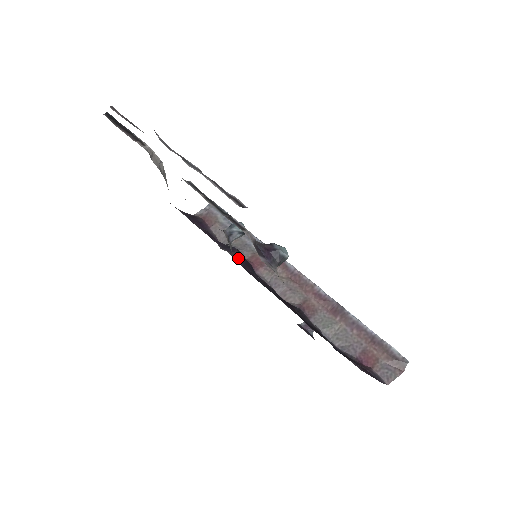
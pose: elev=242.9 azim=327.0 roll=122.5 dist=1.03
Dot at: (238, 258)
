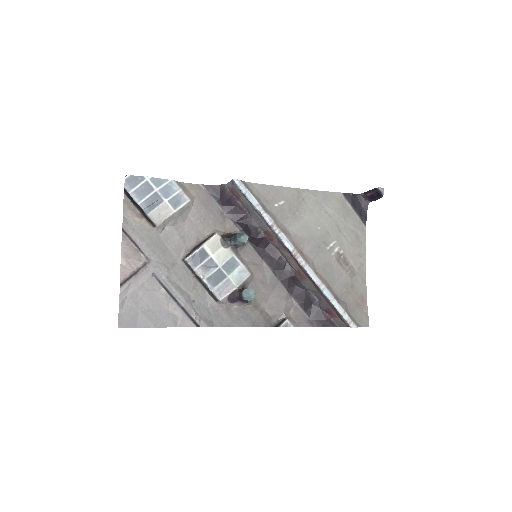
Dot at: (253, 240)
